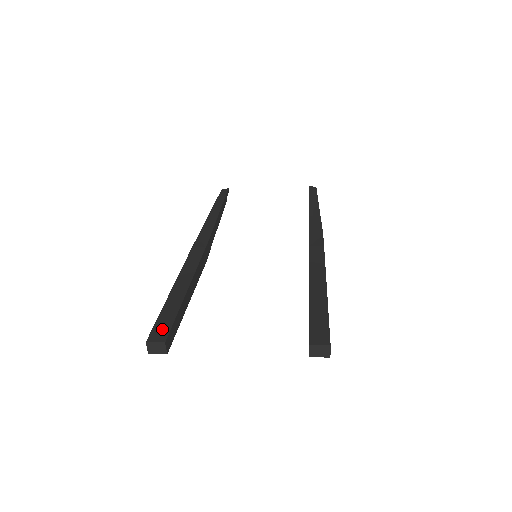
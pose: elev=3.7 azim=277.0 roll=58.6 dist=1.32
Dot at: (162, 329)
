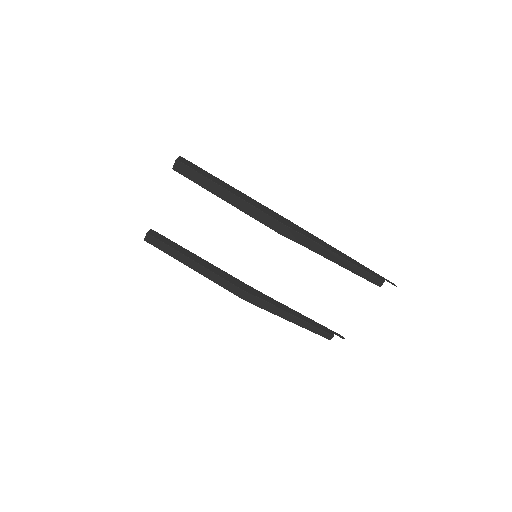
Dot at: occluded
